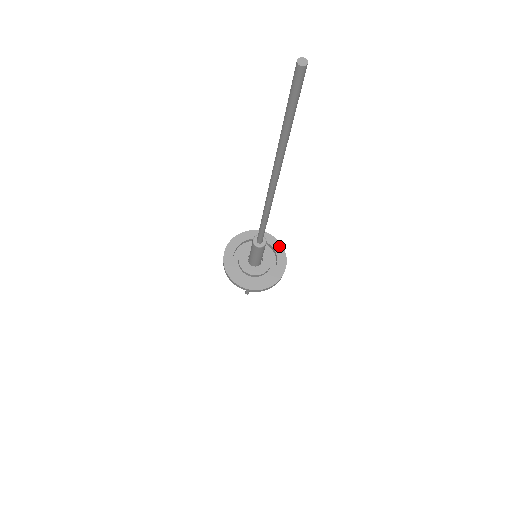
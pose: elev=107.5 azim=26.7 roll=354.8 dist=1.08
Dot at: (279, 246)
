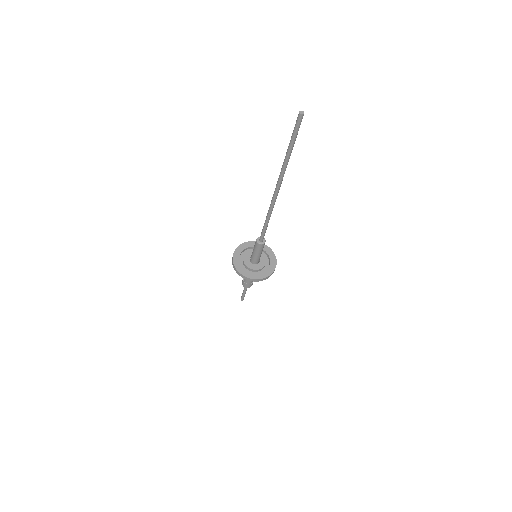
Dot at: occluded
